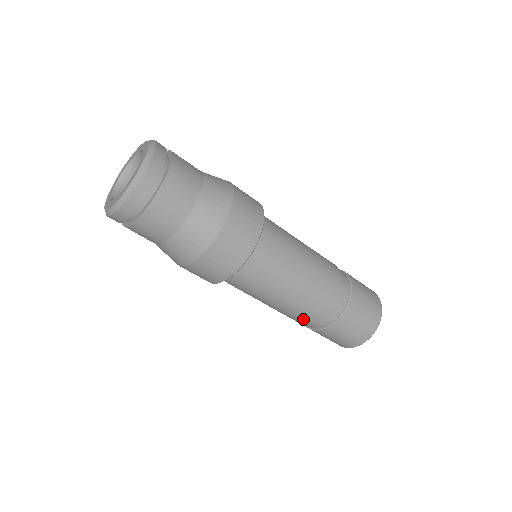
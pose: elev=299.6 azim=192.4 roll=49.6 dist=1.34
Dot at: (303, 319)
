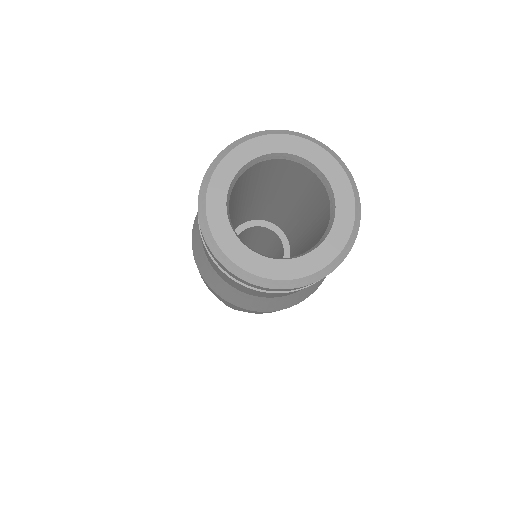
Dot at: occluded
